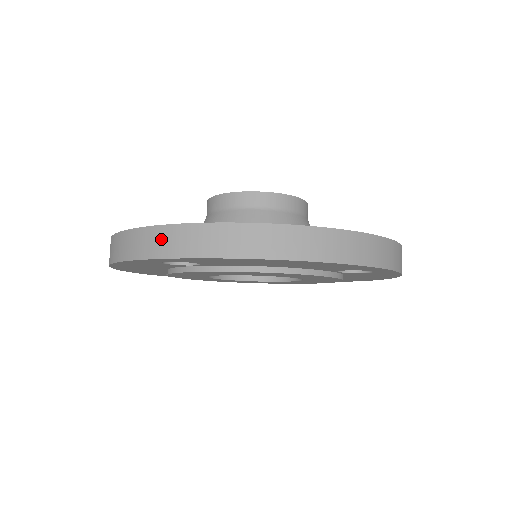
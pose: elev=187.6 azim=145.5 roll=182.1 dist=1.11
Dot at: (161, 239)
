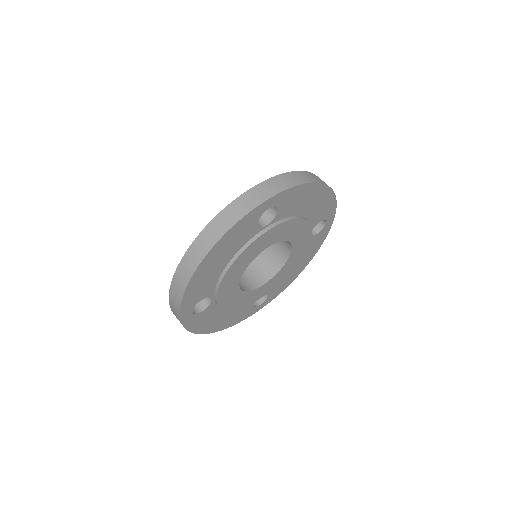
Dot at: (269, 187)
